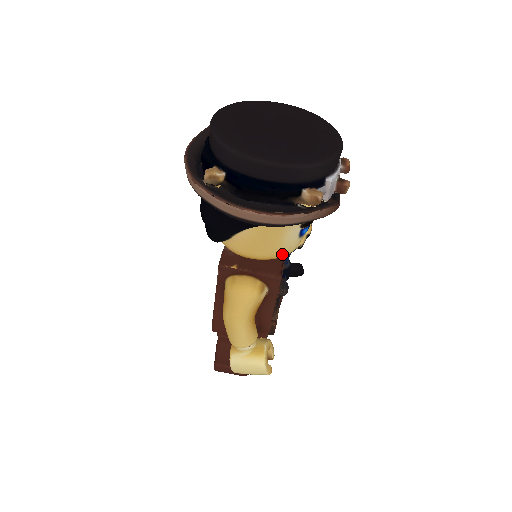
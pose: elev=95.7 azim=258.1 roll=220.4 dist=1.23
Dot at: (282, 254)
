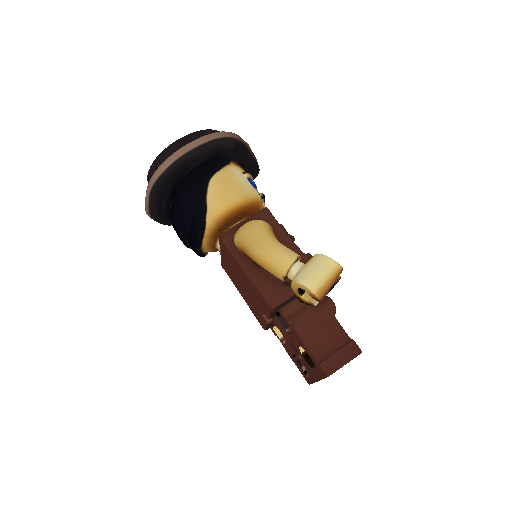
Dot at: (251, 195)
